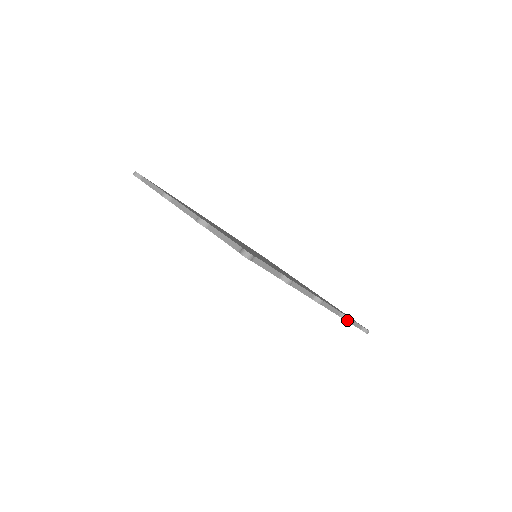
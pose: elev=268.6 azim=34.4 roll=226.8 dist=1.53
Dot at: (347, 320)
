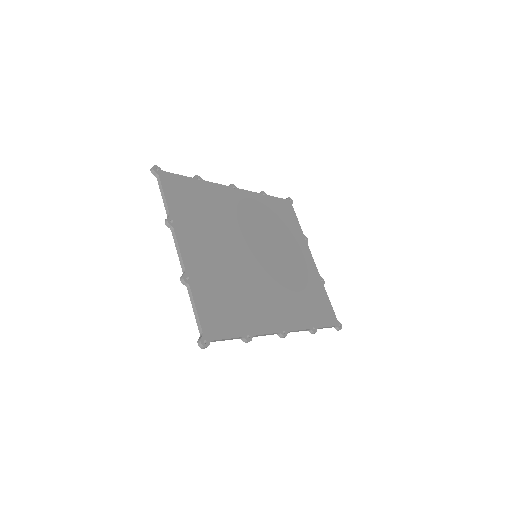
Dot at: occluded
